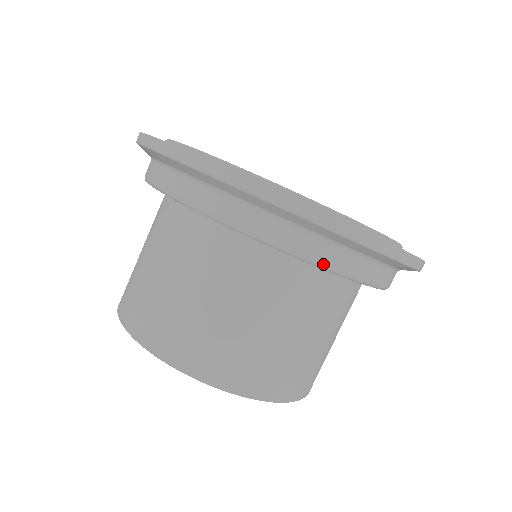
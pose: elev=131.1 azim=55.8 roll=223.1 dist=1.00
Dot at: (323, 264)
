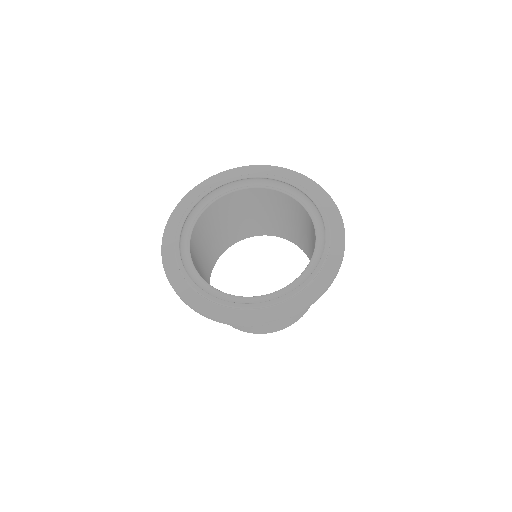
Dot at: occluded
